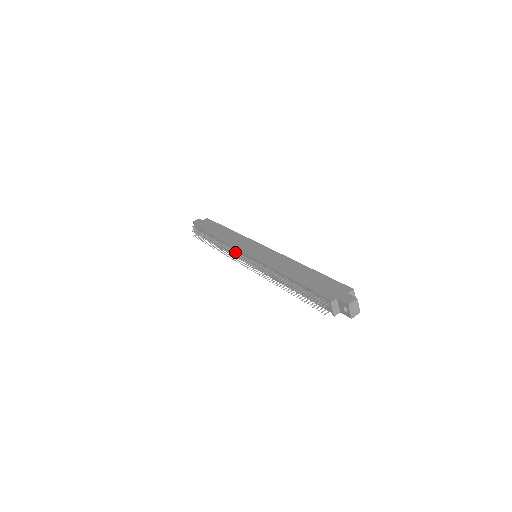
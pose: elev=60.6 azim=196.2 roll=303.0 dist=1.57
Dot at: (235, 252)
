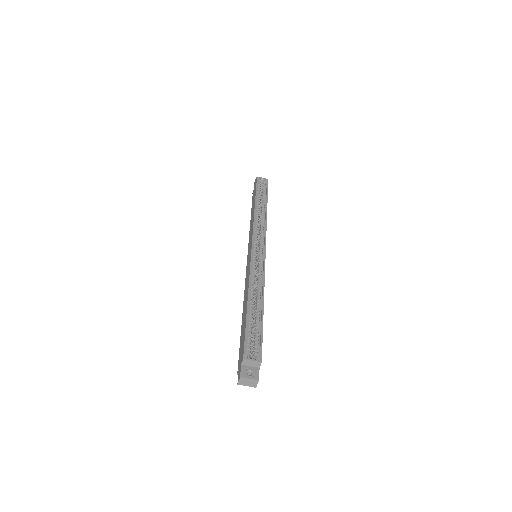
Dot at: occluded
